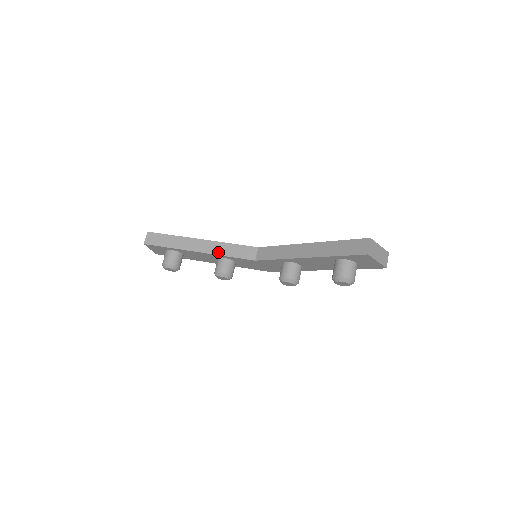
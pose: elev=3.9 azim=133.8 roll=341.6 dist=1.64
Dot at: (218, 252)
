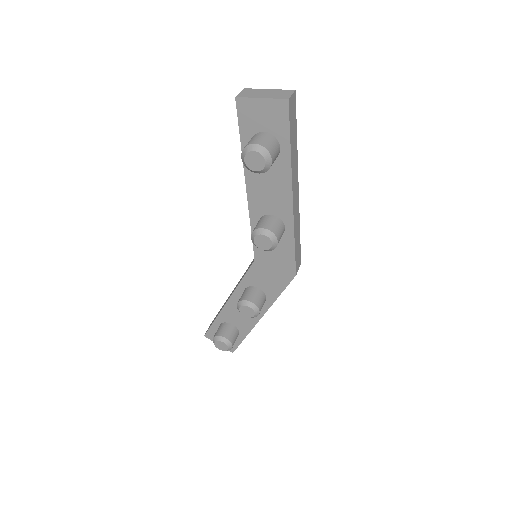
Dot at: (237, 286)
